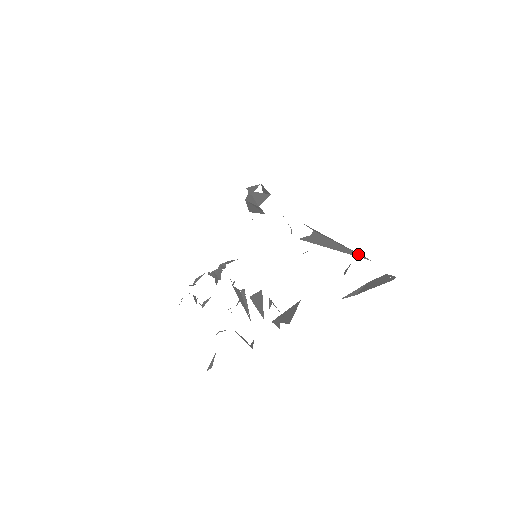
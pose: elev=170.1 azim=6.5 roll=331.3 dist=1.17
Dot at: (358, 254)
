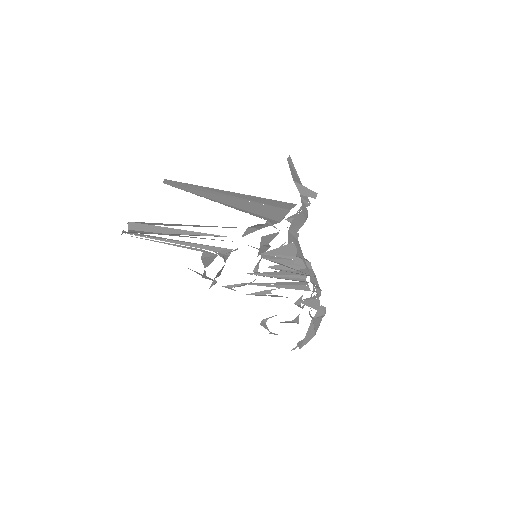
Dot at: (191, 185)
